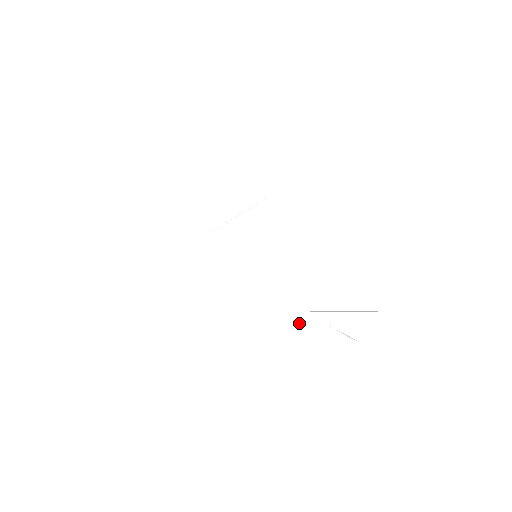
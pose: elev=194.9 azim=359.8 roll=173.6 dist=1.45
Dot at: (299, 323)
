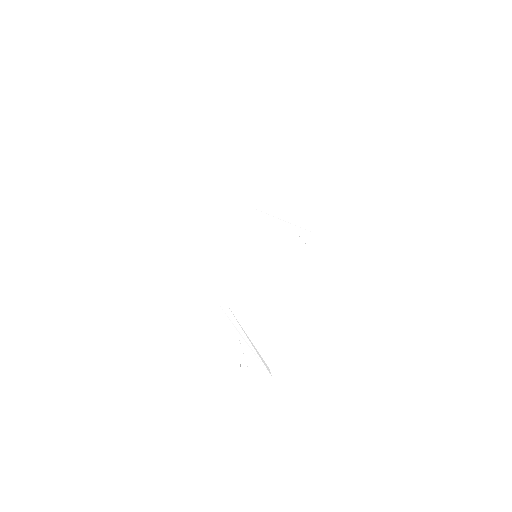
Dot at: (228, 324)
